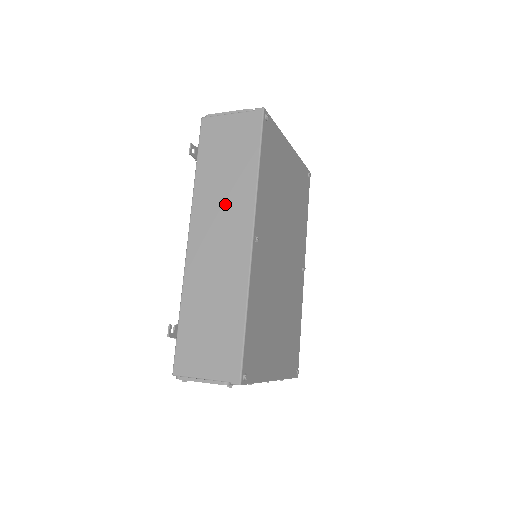
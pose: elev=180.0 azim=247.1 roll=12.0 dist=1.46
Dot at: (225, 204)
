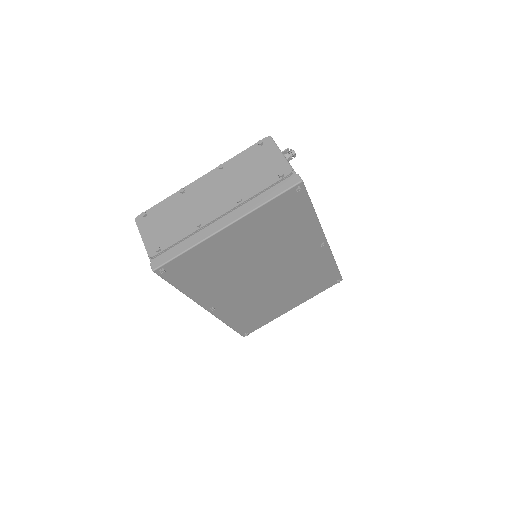
Dot at: occluded
